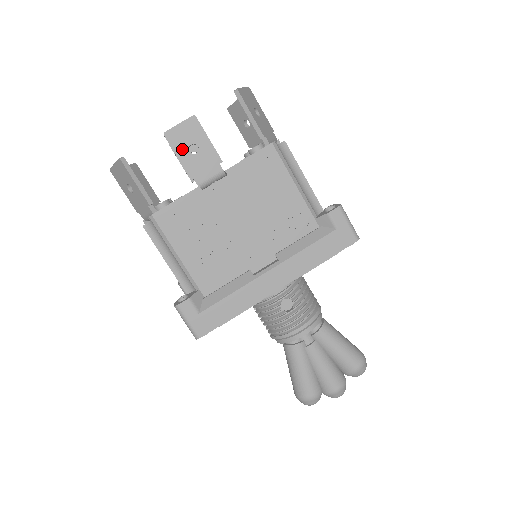
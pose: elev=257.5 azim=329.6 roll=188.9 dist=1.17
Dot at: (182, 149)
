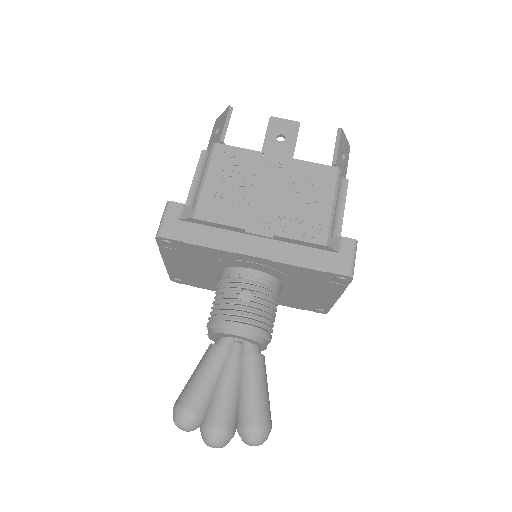
Dot at: (273, 132)
